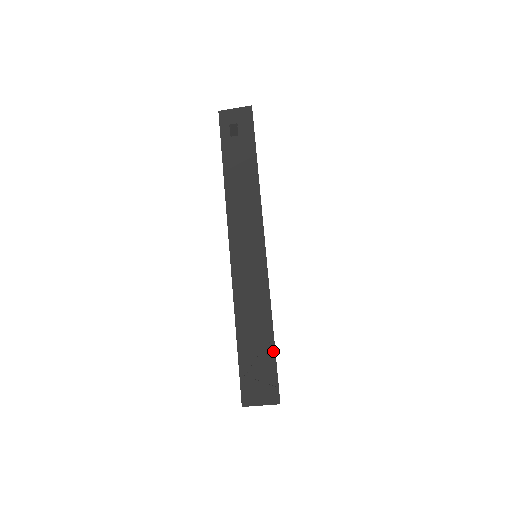
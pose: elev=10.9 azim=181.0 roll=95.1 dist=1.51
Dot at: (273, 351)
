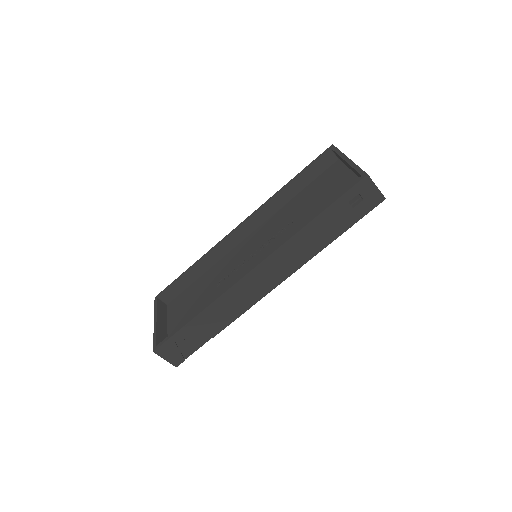
Dot at: (205, 342)
